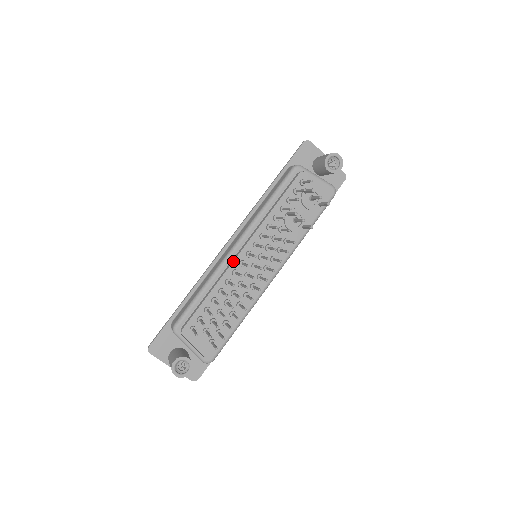
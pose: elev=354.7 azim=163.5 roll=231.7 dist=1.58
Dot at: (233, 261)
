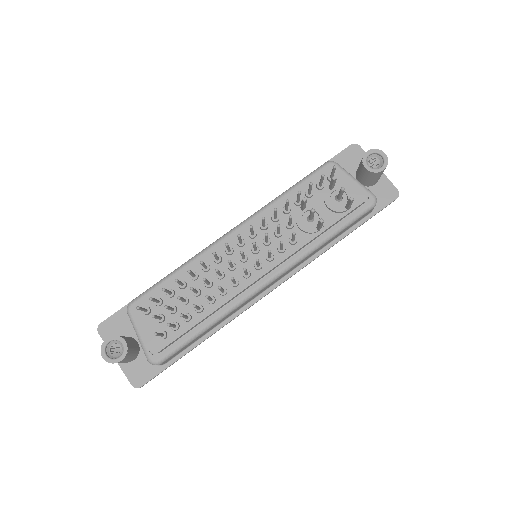
Dot at: (220, 245)
